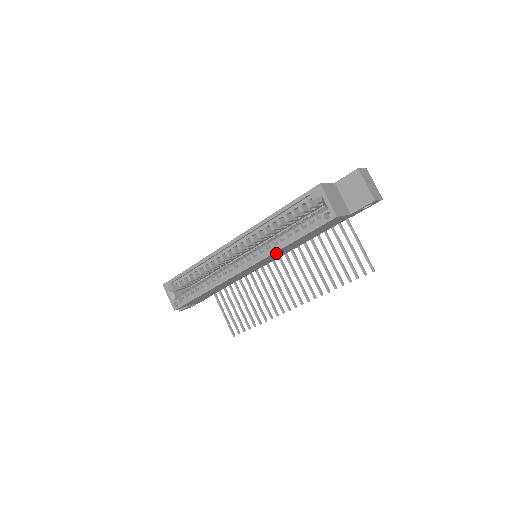
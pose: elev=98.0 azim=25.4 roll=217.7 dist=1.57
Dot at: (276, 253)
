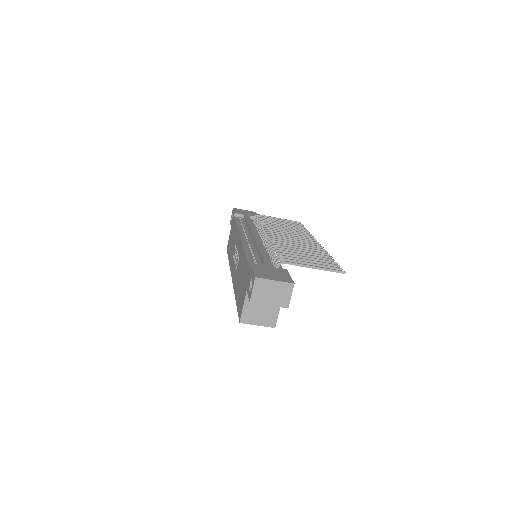
Dot at: occluded
